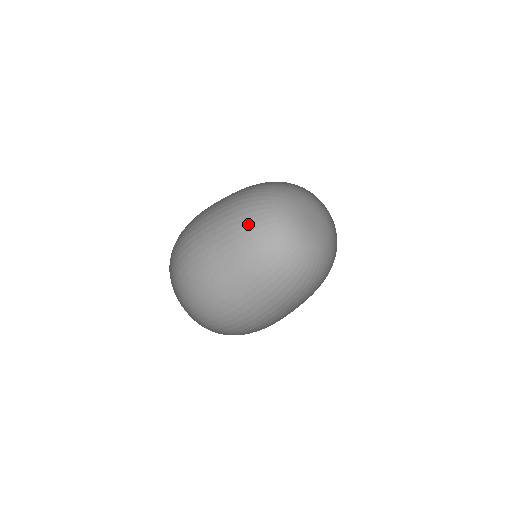
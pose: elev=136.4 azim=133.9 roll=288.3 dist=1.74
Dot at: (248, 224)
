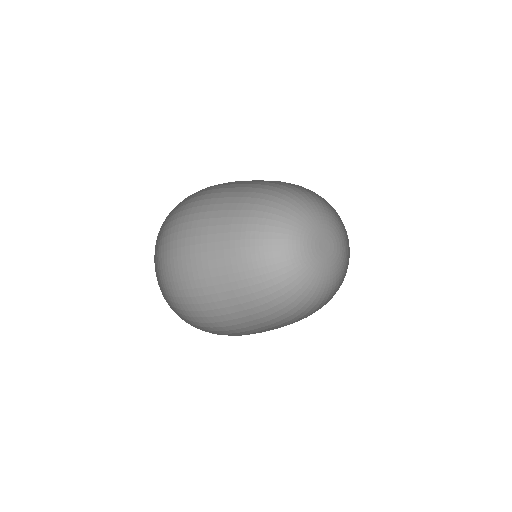
Dot at: (257, 215)
